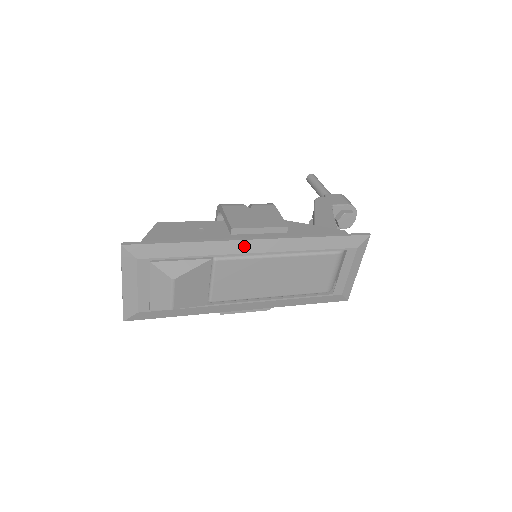
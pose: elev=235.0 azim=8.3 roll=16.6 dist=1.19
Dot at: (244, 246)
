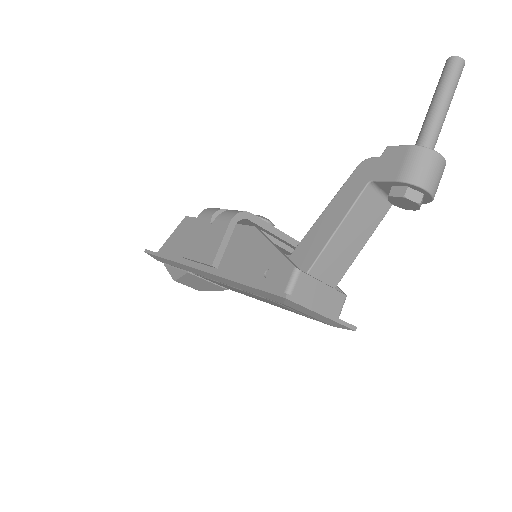
Dot at: (196, 271)
